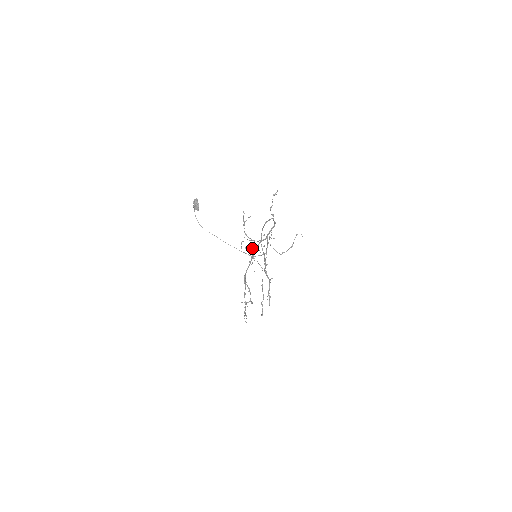
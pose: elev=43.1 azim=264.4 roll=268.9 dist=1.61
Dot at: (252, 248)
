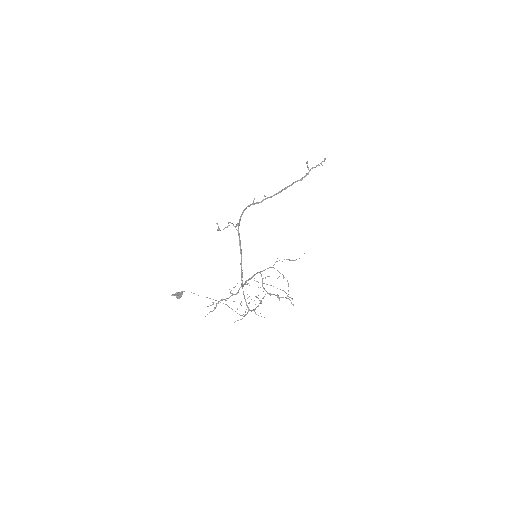
Dot at: occluded
